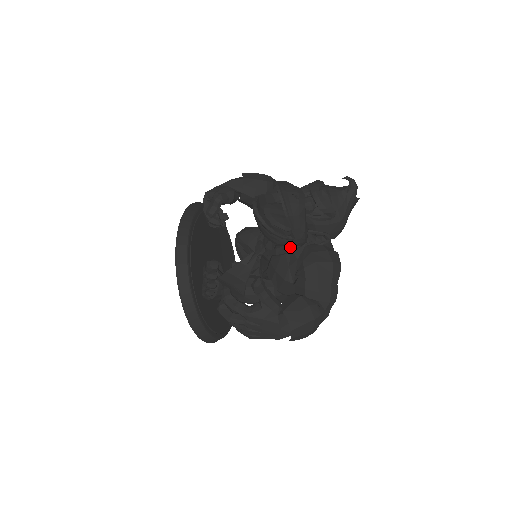
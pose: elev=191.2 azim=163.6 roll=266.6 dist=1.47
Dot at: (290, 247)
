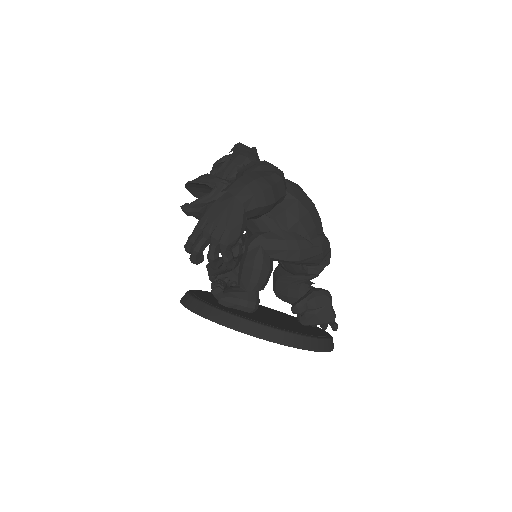
Dot at: occluded
